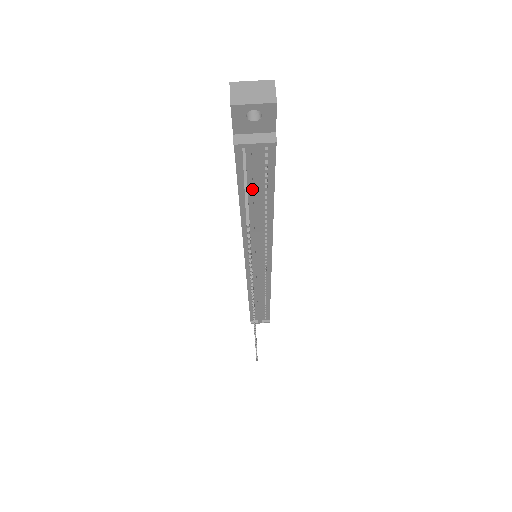
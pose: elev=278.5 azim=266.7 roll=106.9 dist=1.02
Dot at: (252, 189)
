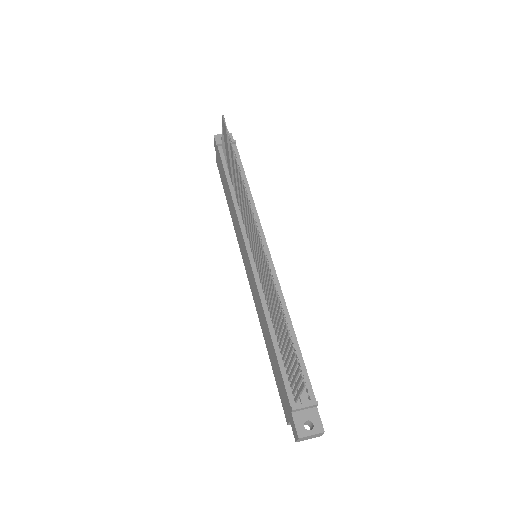
Dot at: occluded
